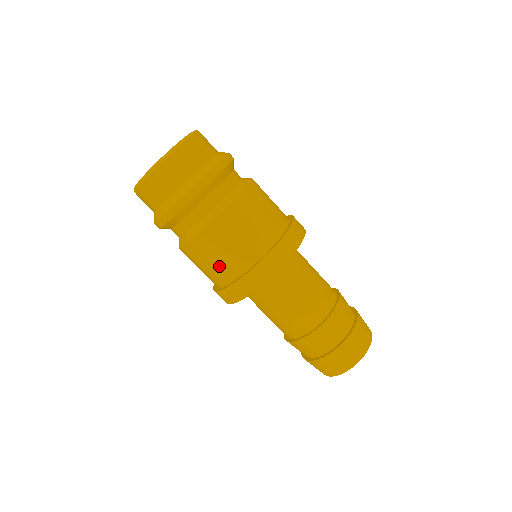
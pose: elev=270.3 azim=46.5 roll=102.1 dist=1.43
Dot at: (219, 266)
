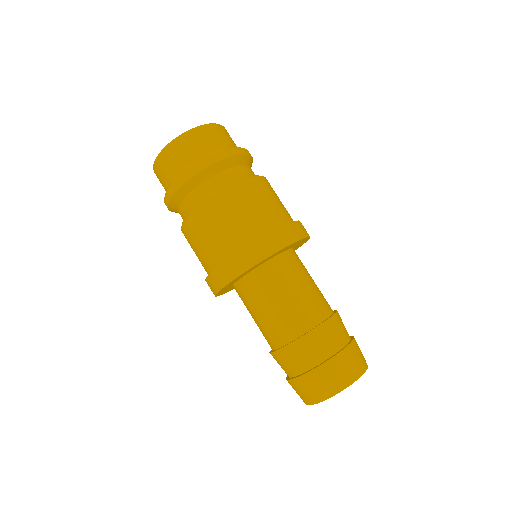
Dot at: (201, 256)
